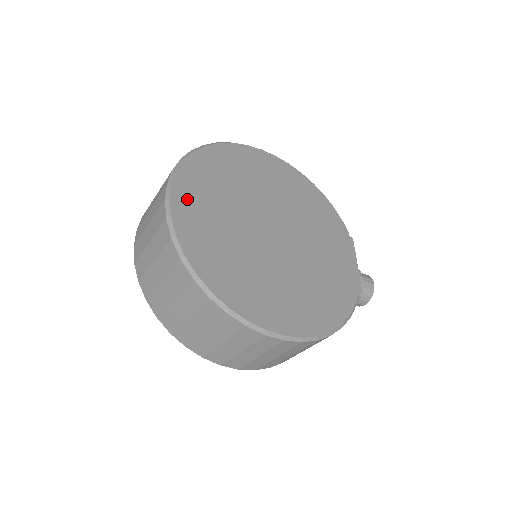
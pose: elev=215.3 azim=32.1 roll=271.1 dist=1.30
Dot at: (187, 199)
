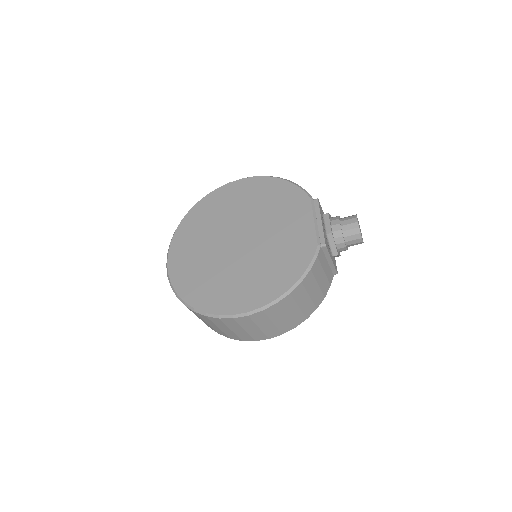
Dot at: (177, 257)
